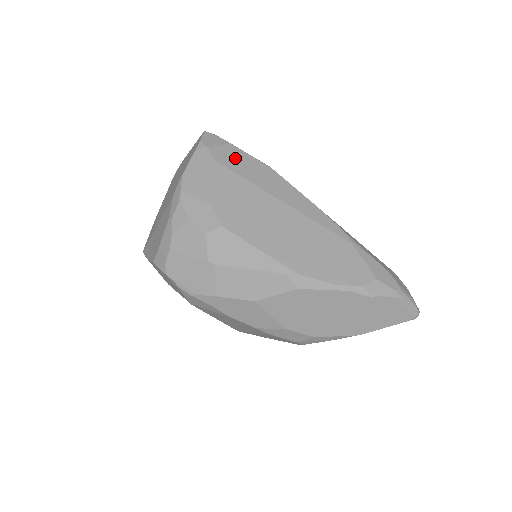
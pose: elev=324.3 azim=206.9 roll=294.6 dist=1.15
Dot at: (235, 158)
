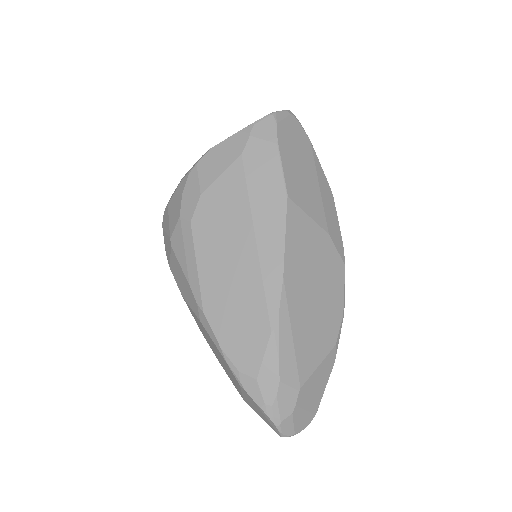
Dot at: (263, 164)
